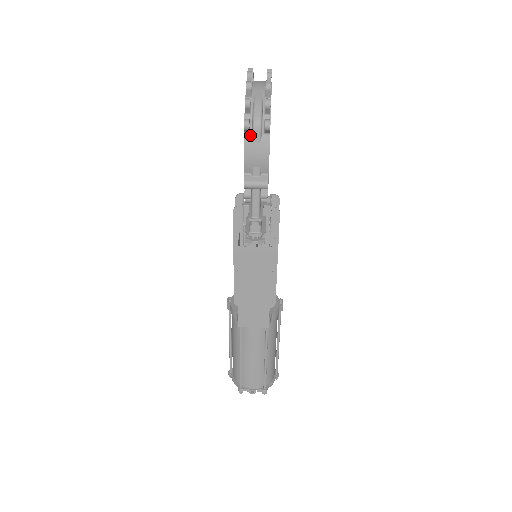
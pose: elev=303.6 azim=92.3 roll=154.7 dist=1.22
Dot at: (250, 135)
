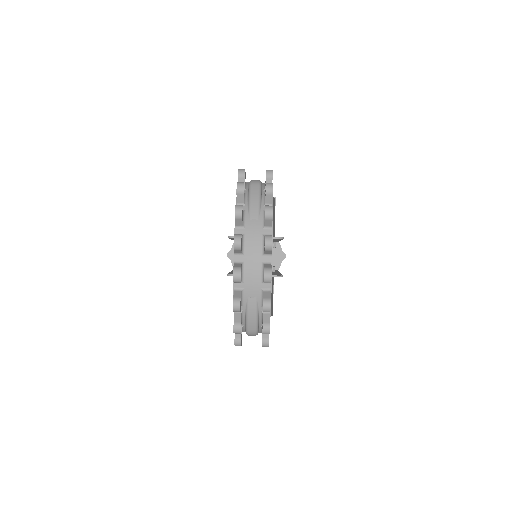
Dot at: (243, 331)
